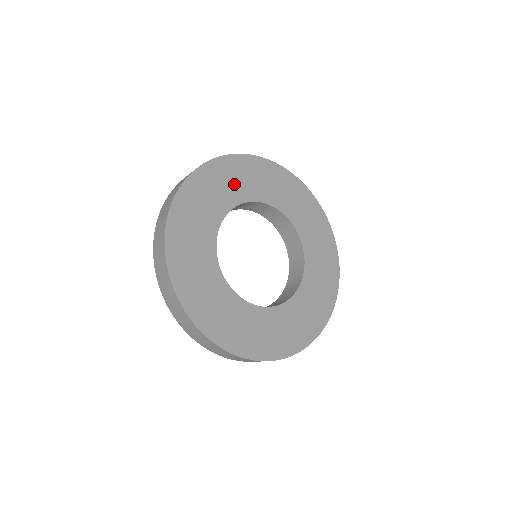
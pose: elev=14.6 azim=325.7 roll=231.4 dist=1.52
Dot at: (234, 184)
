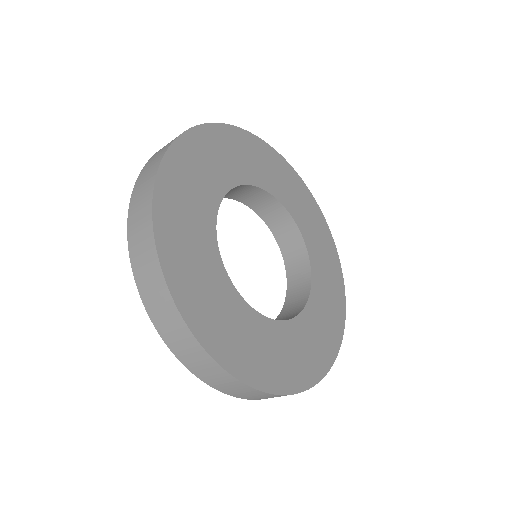
Dot at: (251, 162)
